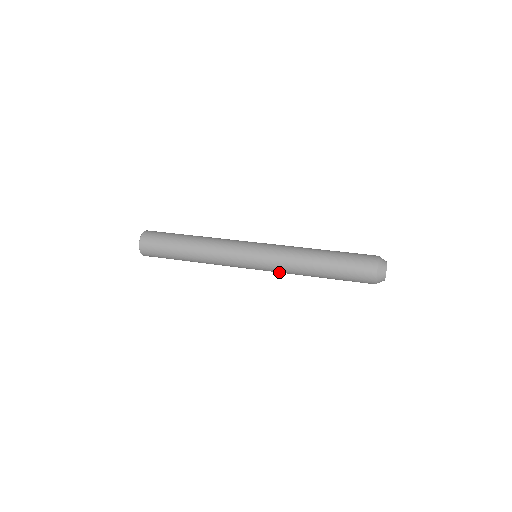
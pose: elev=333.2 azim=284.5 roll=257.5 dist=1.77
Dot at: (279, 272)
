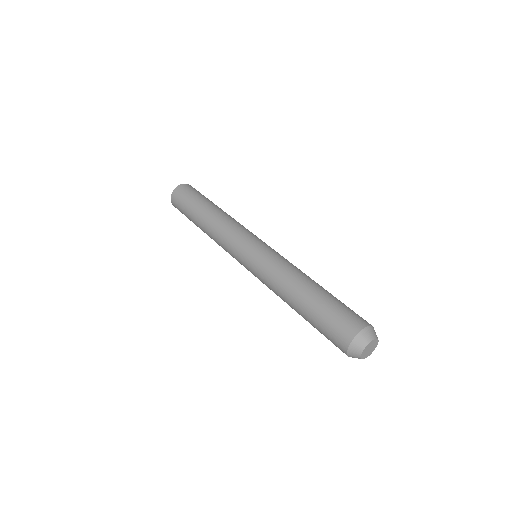
Dot at: occluded
